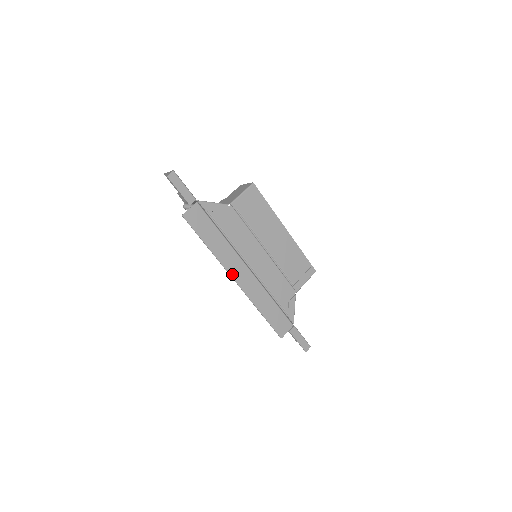
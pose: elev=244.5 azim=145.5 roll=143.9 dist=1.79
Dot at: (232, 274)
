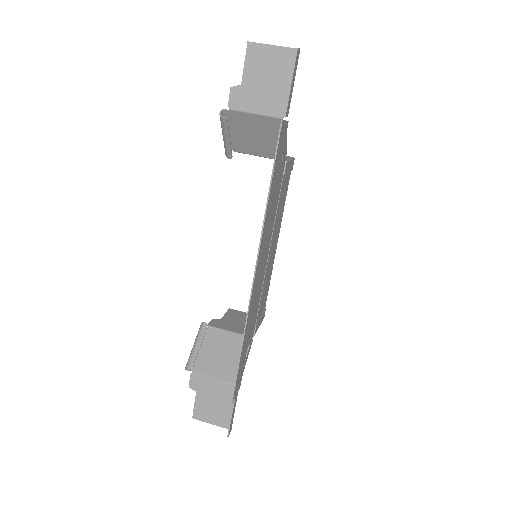
Dot at: (258, 263)
